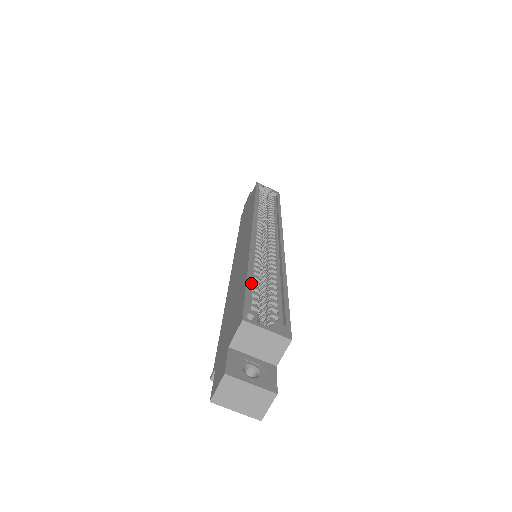
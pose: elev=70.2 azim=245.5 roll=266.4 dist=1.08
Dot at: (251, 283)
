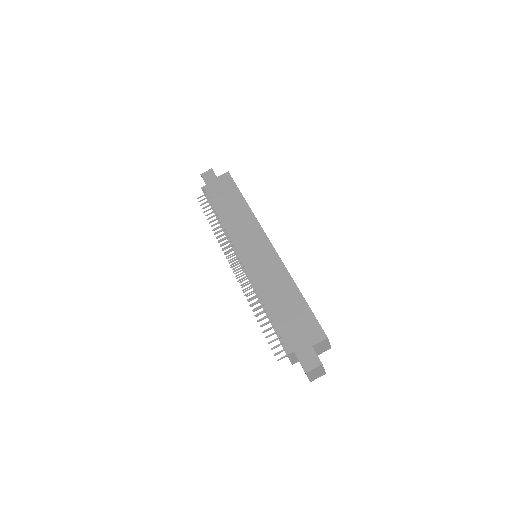
Dot at: (304, 303)
